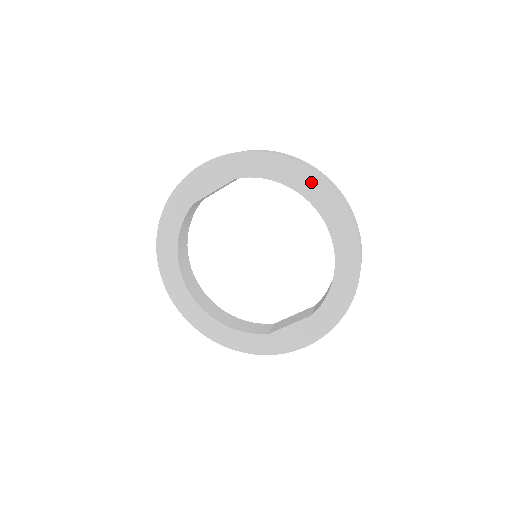
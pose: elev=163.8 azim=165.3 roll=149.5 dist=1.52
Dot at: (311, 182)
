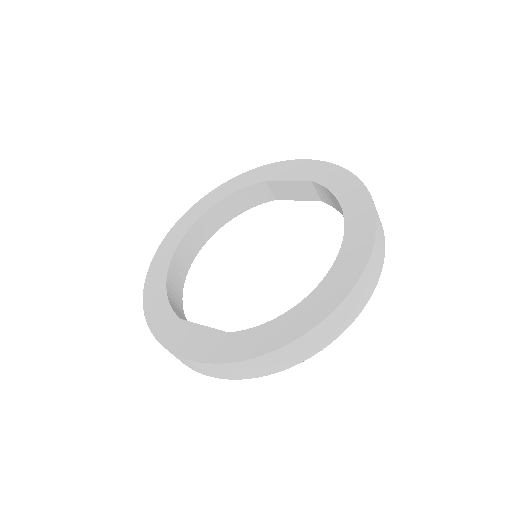
Dot at: (364, 217)
